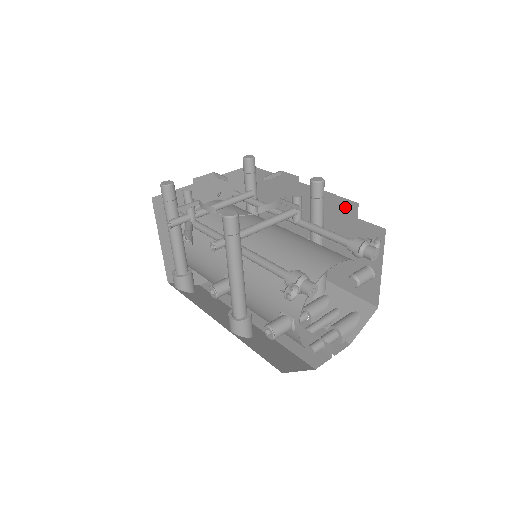
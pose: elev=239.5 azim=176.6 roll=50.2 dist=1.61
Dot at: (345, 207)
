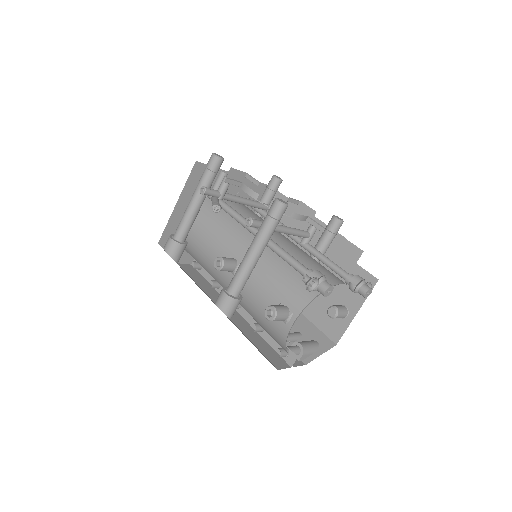
Dot at: (349, 250)
